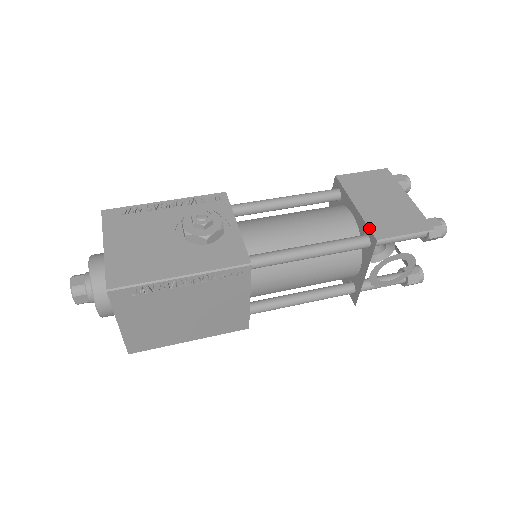
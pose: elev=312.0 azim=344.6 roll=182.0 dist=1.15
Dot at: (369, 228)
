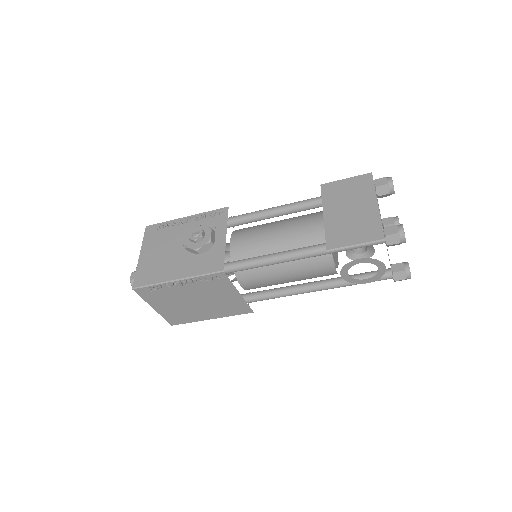
Dot at: (325, 238)
